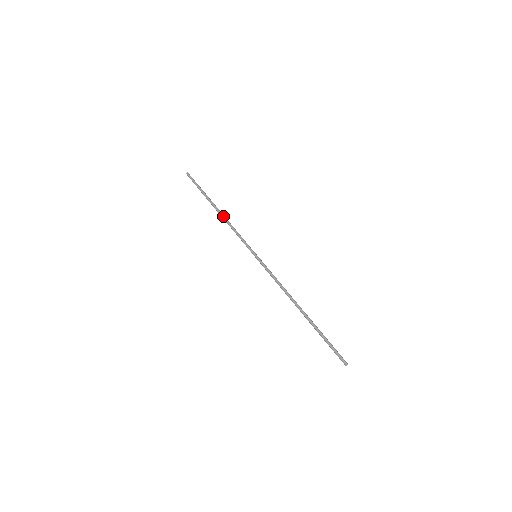
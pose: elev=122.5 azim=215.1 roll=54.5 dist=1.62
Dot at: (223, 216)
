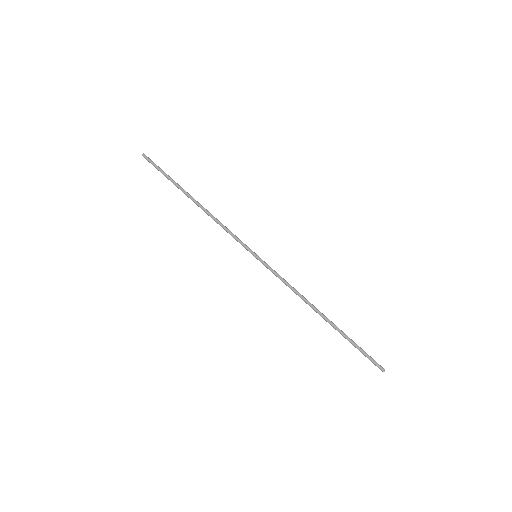
Dot at: (203, 210)
